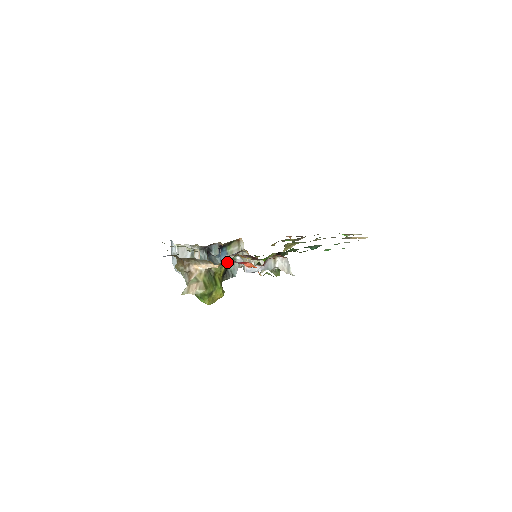
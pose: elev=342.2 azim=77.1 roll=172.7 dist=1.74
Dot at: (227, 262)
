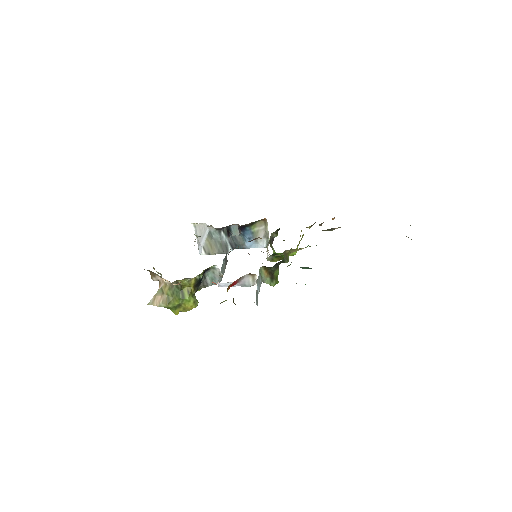
Dot at: occluded
